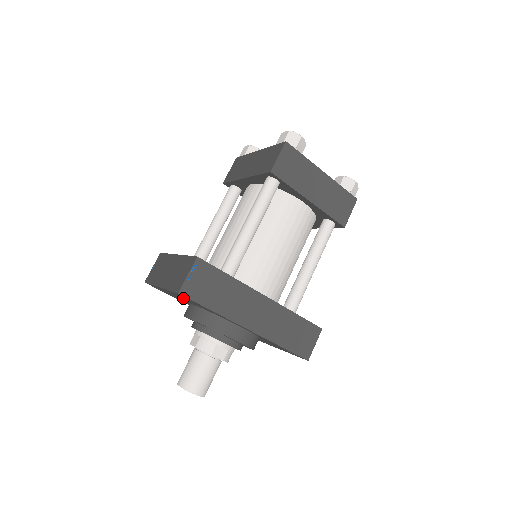
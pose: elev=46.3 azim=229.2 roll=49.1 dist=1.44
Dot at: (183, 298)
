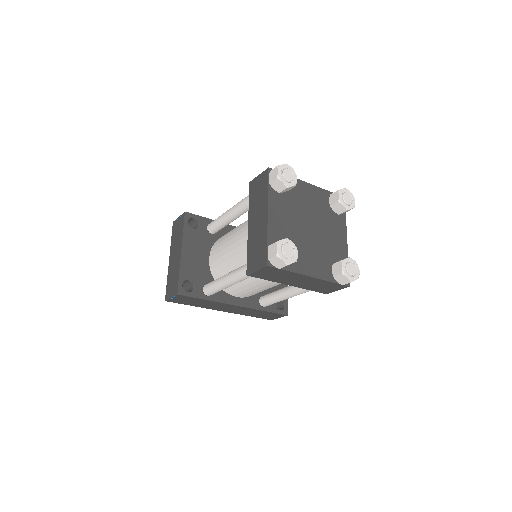
Dot at: occluded
